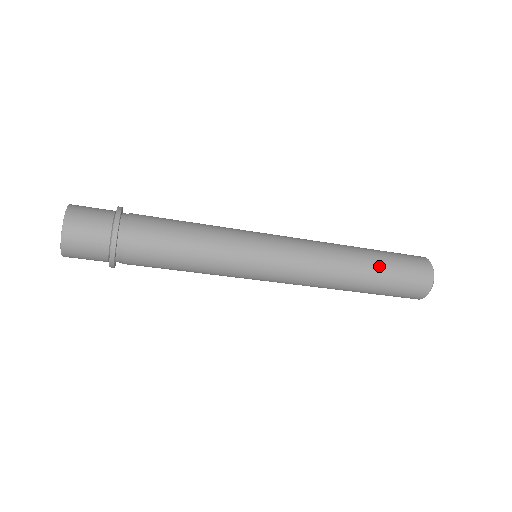
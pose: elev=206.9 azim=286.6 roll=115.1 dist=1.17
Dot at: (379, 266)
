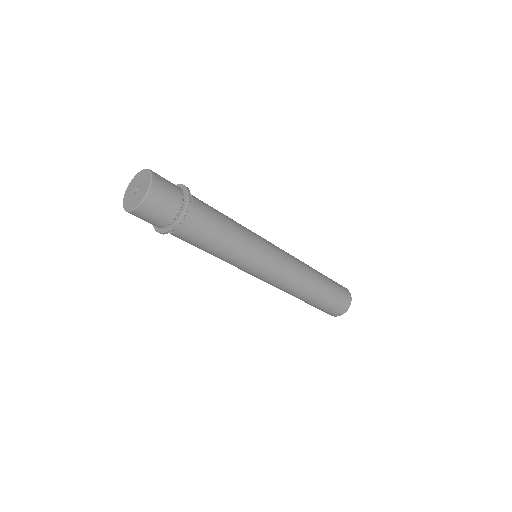
Dot at: (320, 300)
